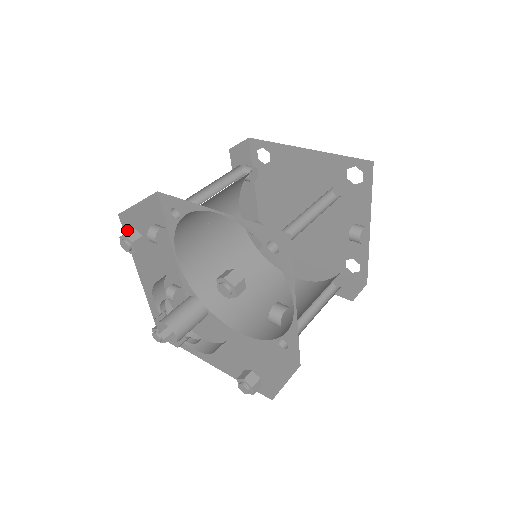
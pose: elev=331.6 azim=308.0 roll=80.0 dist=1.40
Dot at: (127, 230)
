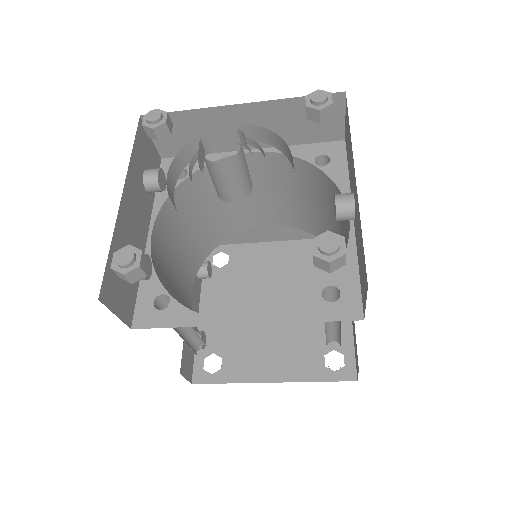
Dot at: (137, 137)
